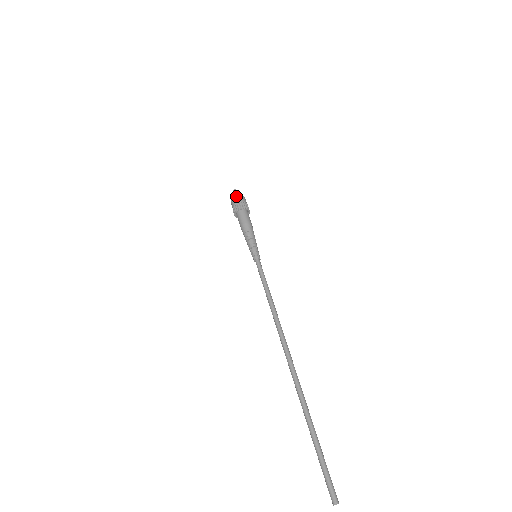
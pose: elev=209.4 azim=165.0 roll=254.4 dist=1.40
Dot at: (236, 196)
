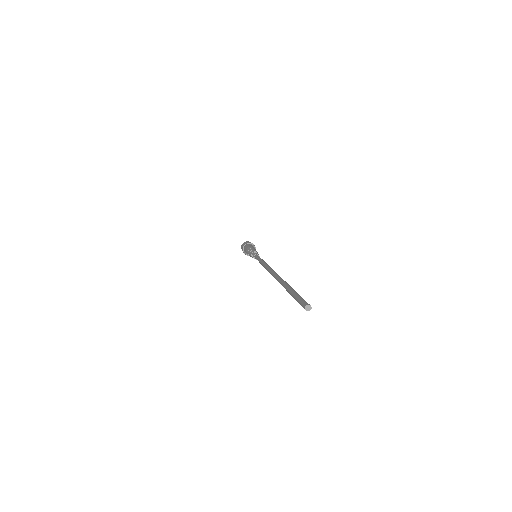
Dot at: occluded
